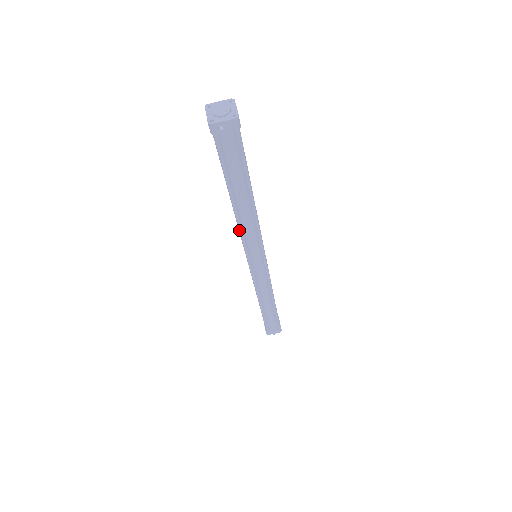
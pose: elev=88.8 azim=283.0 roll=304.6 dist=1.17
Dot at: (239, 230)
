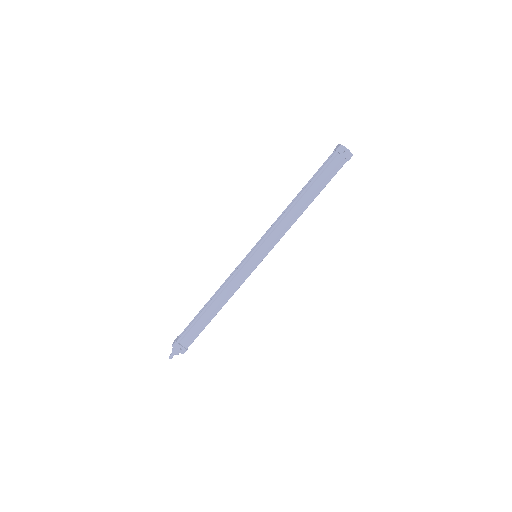
Dot at: (279, 219)
